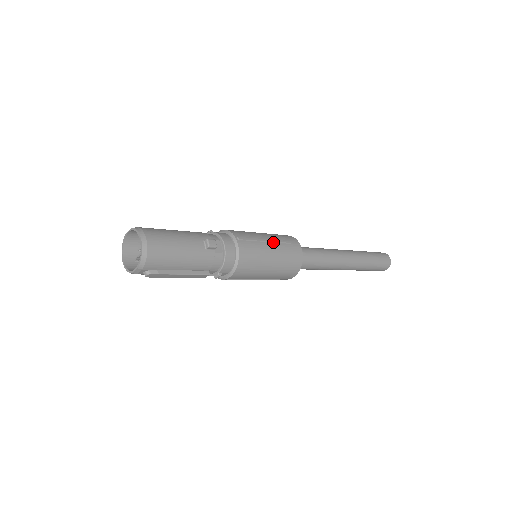
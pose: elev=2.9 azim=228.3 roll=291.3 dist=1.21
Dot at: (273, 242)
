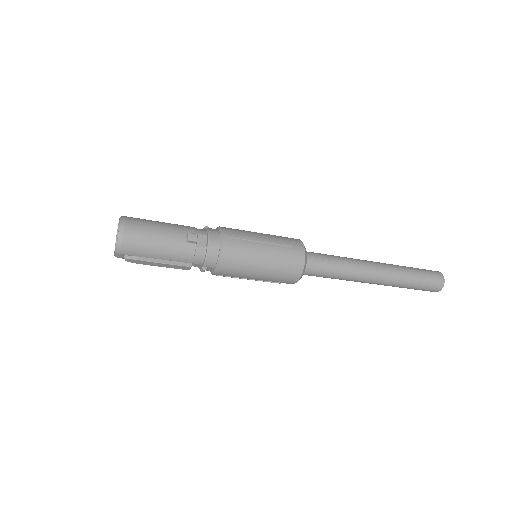
Dot at: (269, 243)
